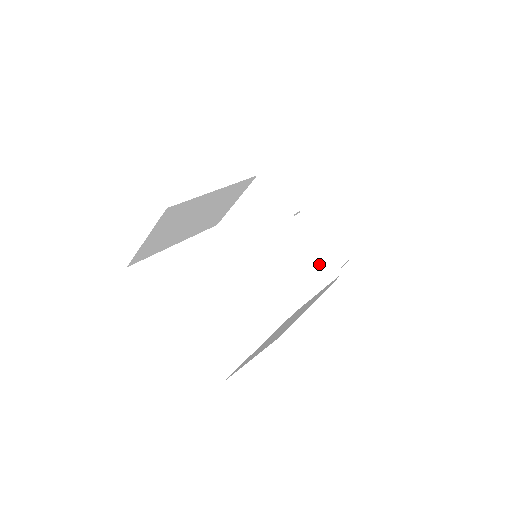
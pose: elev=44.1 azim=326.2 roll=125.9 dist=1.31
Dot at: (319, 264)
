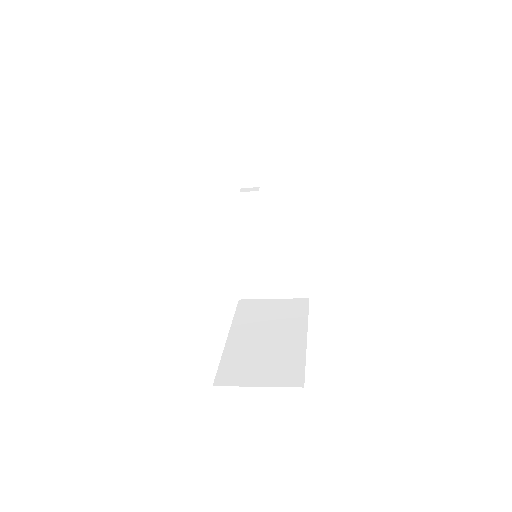
Dot at: (294, 282)
